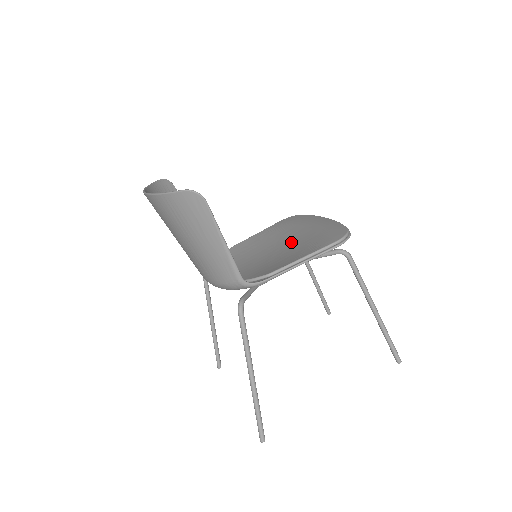
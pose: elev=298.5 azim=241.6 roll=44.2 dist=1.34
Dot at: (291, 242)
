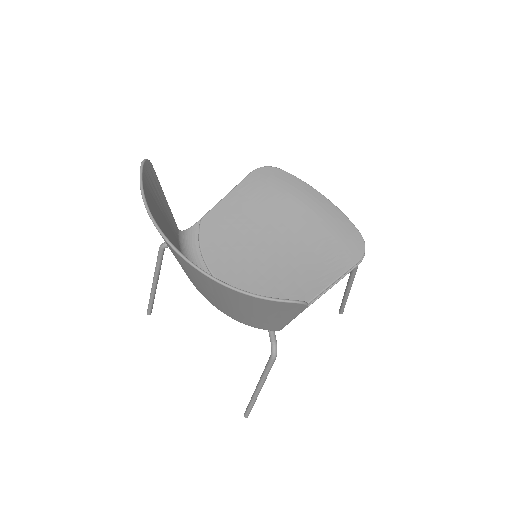
Dot at: (292, 235)
